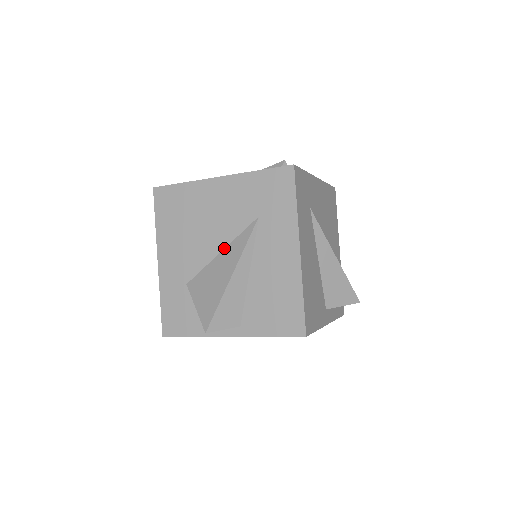
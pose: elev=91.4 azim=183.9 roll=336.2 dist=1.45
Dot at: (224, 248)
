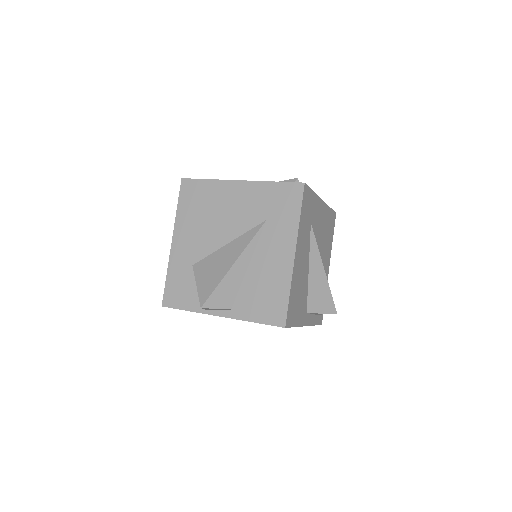
Dot at: (231, 241)
